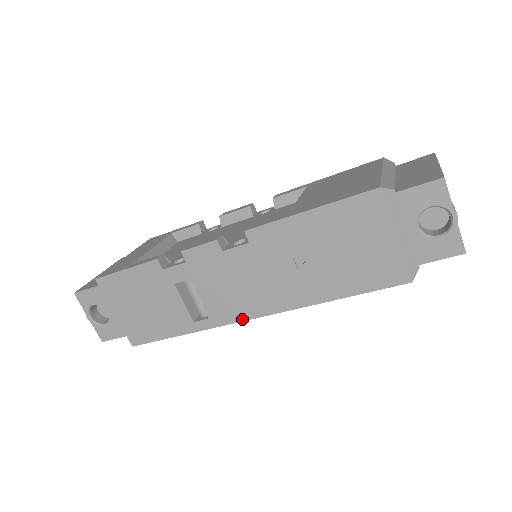
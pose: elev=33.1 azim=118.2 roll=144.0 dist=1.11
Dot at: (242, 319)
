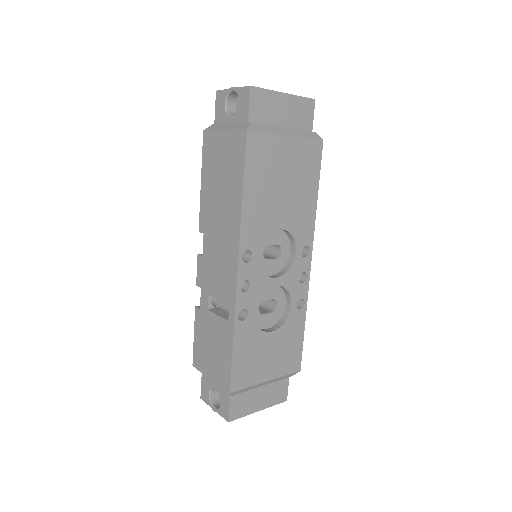
Dot at: (236, 279)
